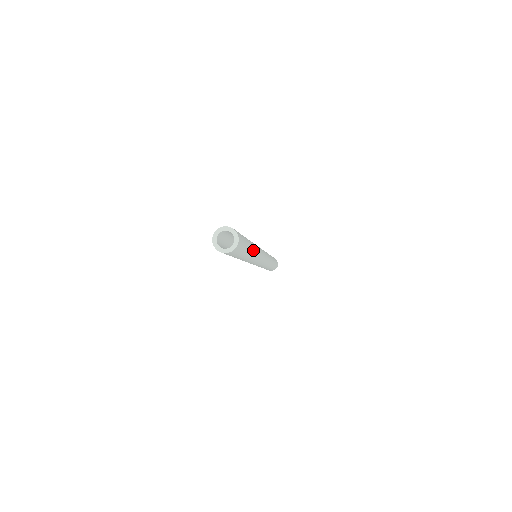
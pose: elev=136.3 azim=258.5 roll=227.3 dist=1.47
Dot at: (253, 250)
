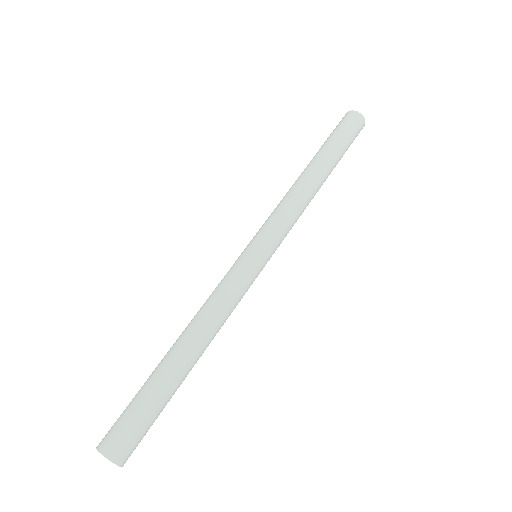
Dot at: (196, 360)
